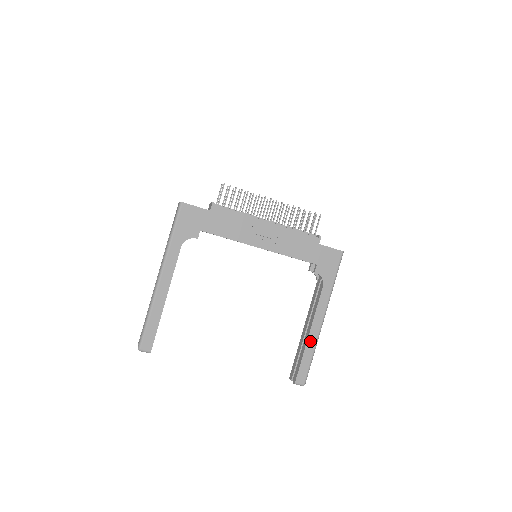
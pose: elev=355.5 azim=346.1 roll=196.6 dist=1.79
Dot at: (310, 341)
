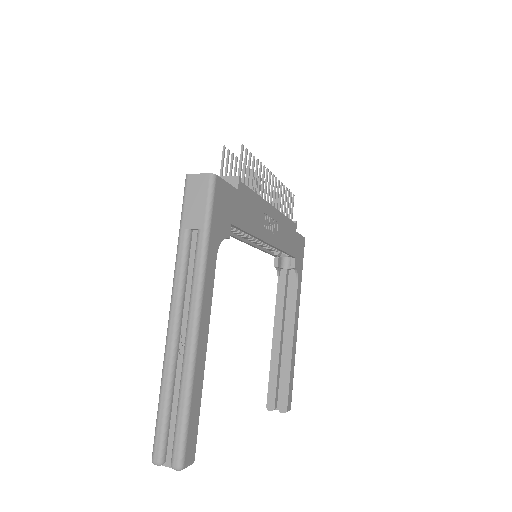
Dot at: (293, 353)
